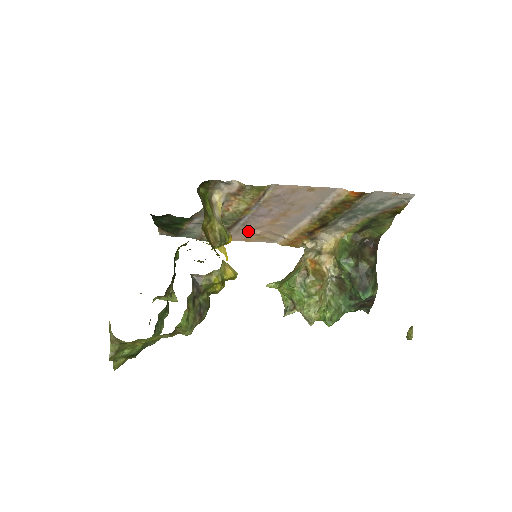
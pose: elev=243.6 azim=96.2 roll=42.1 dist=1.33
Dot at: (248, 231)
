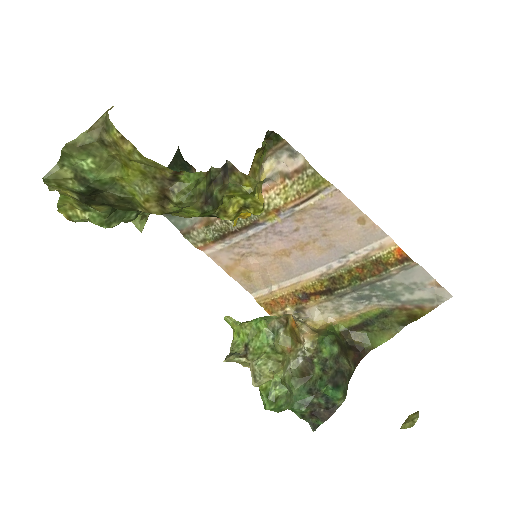
Dot at: (243, 254)
